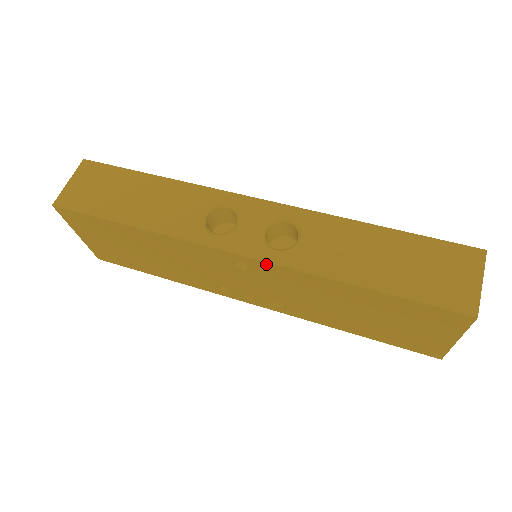
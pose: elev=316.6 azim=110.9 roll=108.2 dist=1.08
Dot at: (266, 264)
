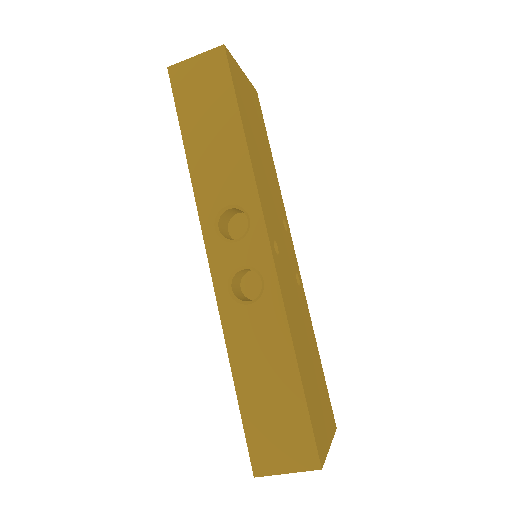
Dot at: (216, 288)
